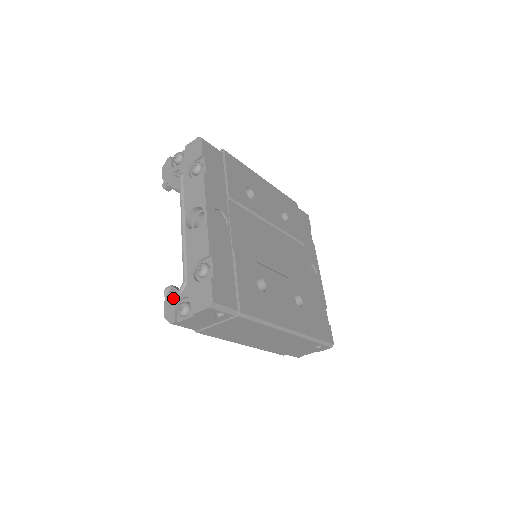
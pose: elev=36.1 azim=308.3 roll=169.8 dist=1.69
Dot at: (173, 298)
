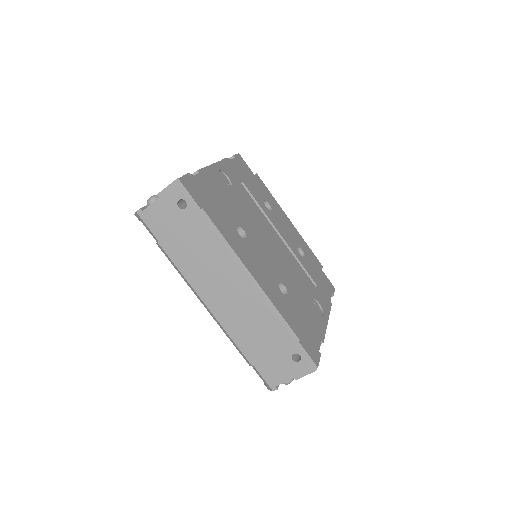
Dot at: occluded
